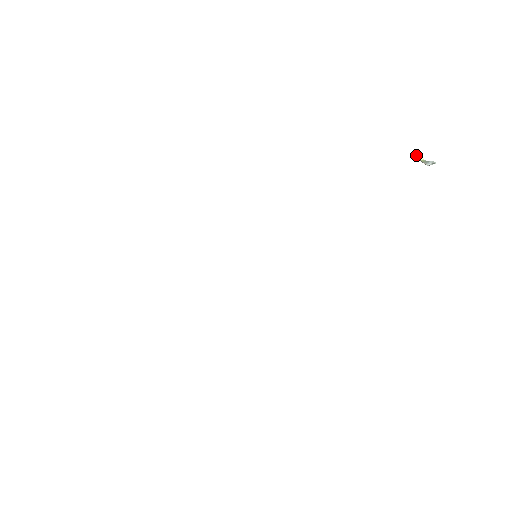
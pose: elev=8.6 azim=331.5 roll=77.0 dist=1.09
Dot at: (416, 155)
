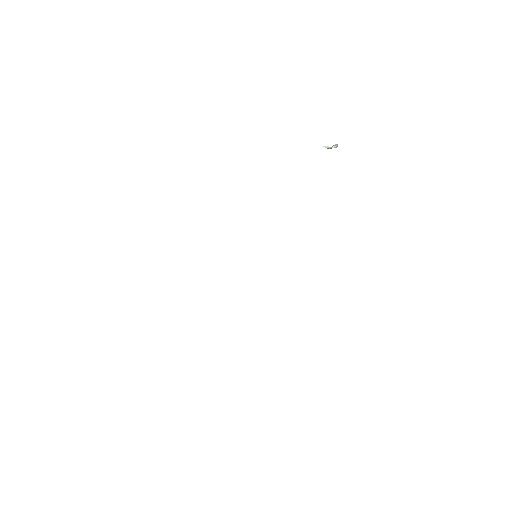
Dot at: occluded
